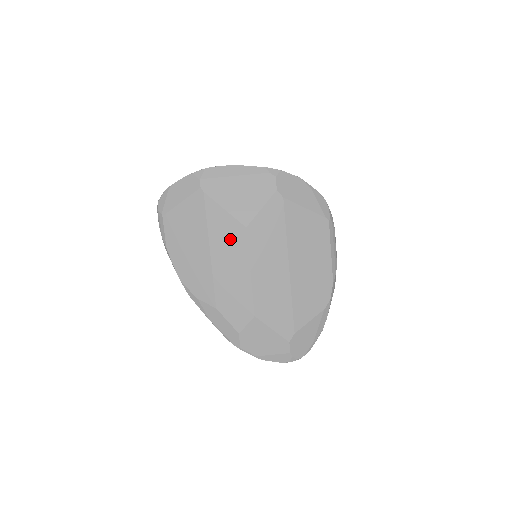
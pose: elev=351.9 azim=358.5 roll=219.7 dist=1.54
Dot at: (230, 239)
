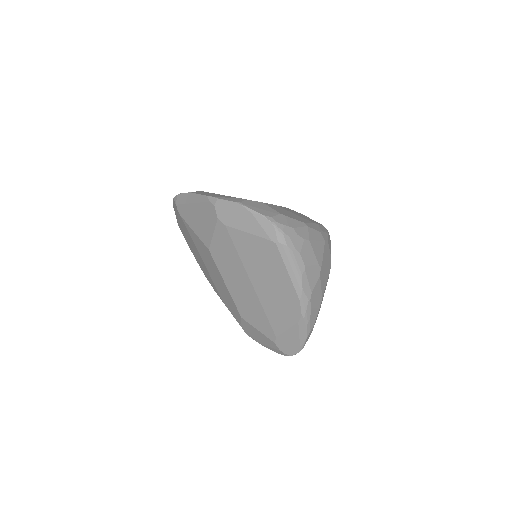
Dot at: (206, 256)
